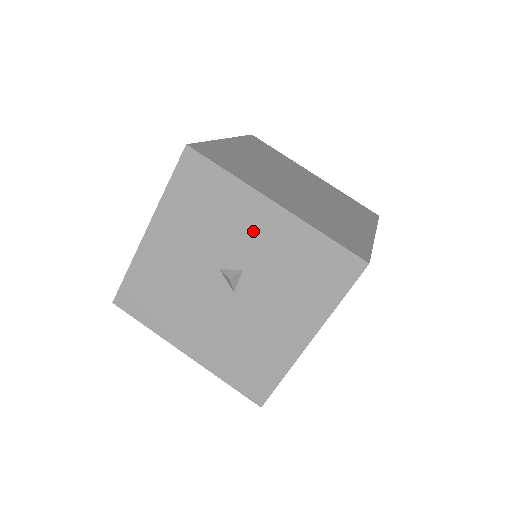
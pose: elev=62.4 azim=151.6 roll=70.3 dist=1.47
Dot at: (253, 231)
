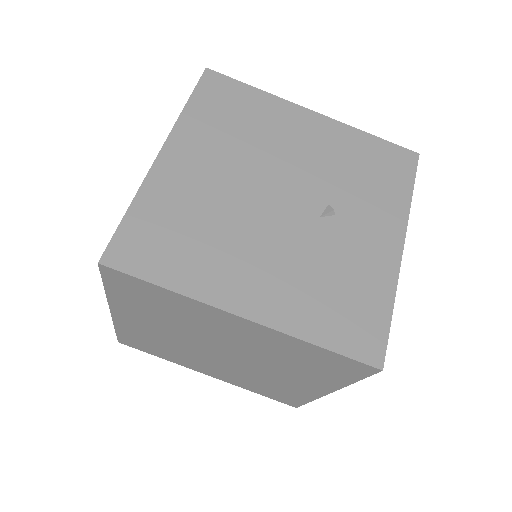
Dot at: occluded
